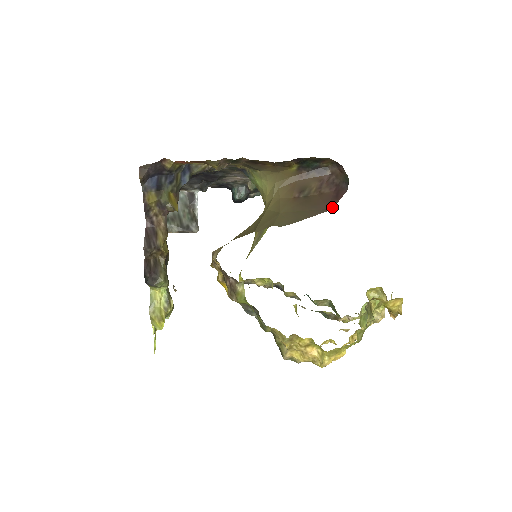
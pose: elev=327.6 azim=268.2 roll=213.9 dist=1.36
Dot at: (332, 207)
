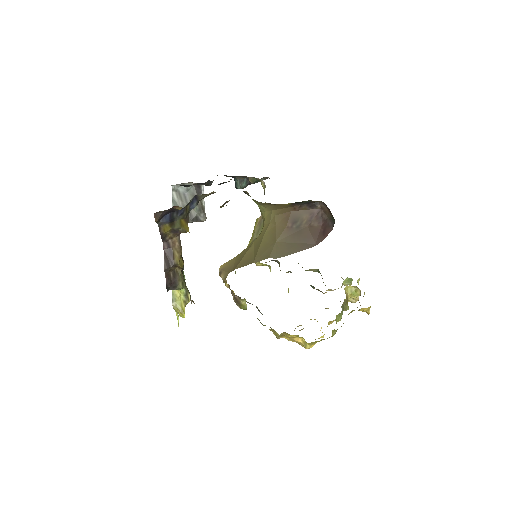
Dot at: occluded
